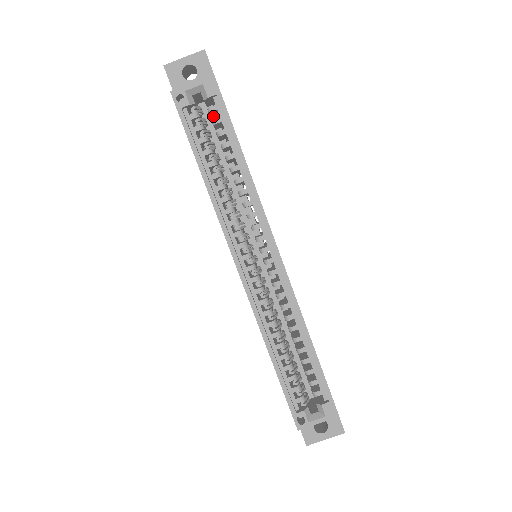
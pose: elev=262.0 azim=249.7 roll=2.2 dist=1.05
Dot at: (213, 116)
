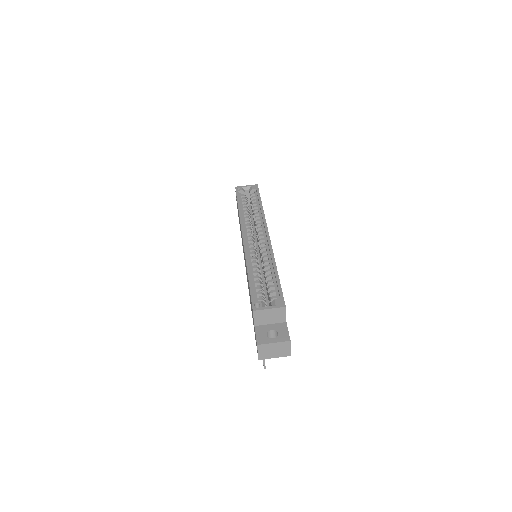
Dot at: occluded
